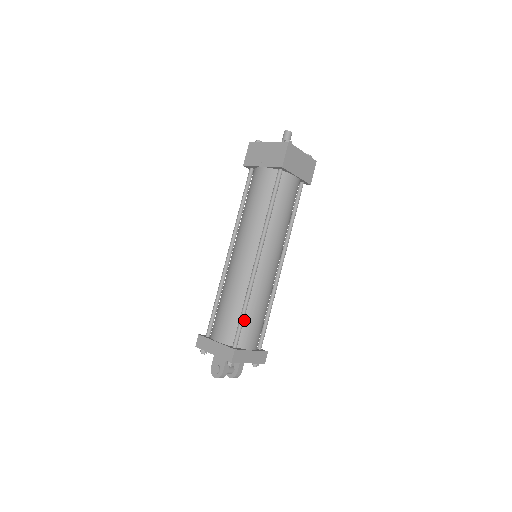
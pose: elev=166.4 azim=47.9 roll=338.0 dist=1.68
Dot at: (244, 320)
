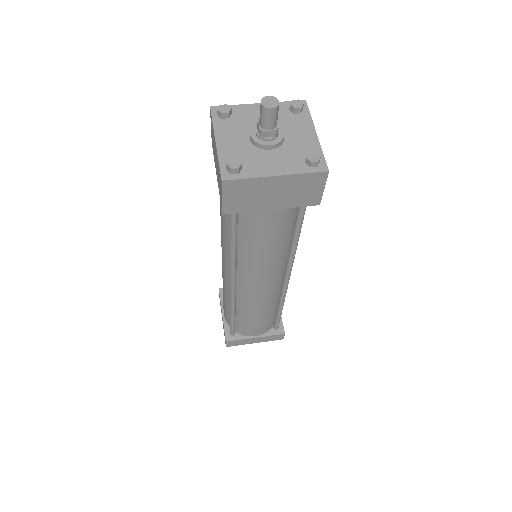
Dot at: (237, 320)
